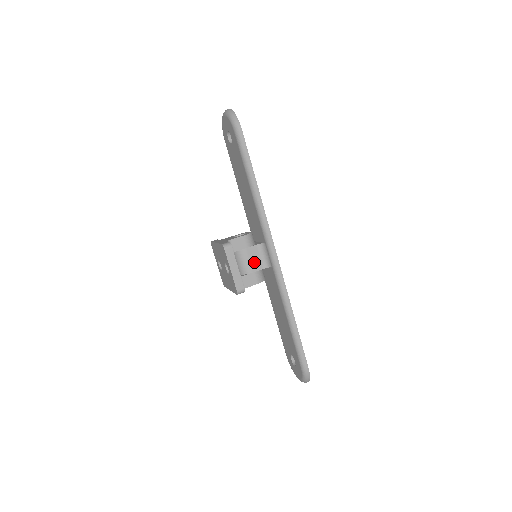
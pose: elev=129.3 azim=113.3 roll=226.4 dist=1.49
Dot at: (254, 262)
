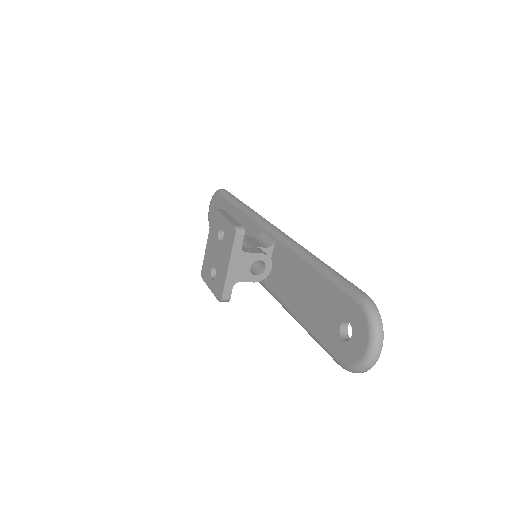
Dot at: (253, 243)
